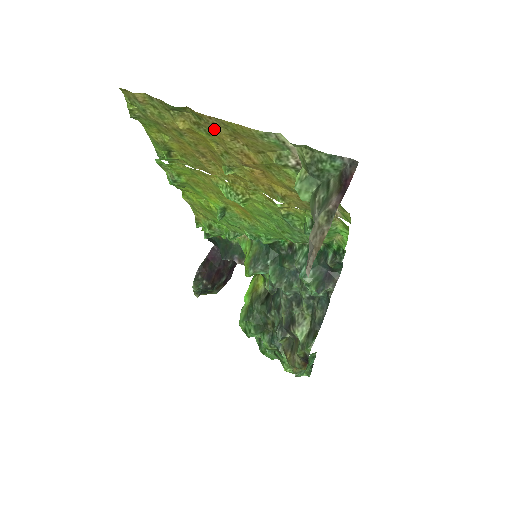
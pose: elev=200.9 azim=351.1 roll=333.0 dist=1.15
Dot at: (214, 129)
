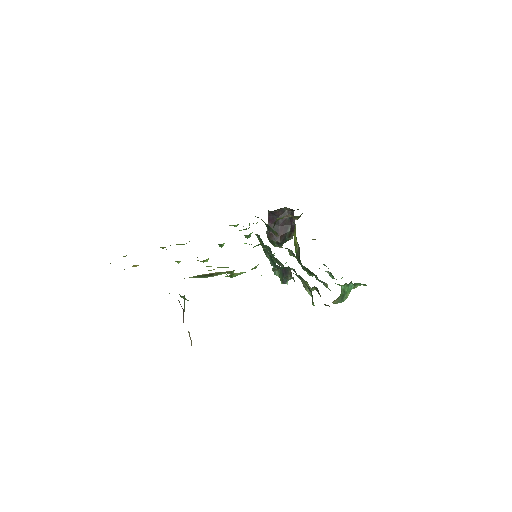
Dot at: occluded
